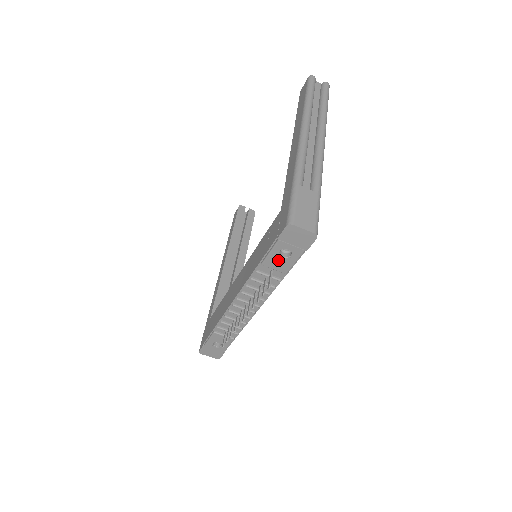
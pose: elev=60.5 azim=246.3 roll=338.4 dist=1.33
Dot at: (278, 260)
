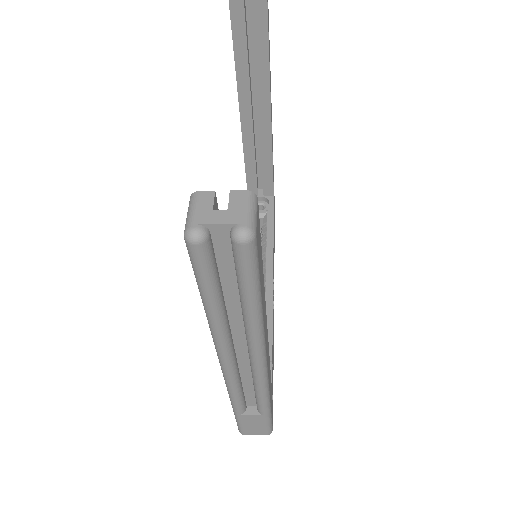
Dot at: occluded
